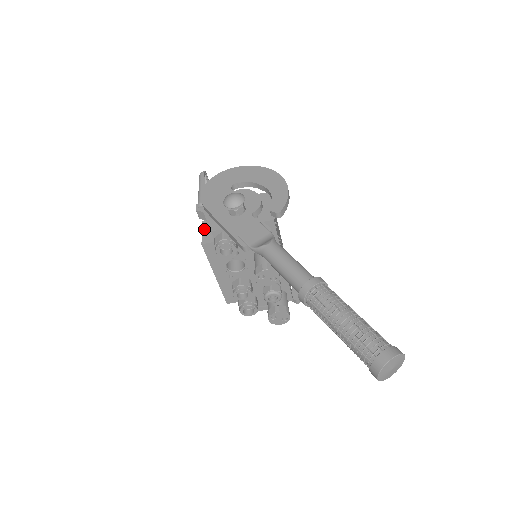
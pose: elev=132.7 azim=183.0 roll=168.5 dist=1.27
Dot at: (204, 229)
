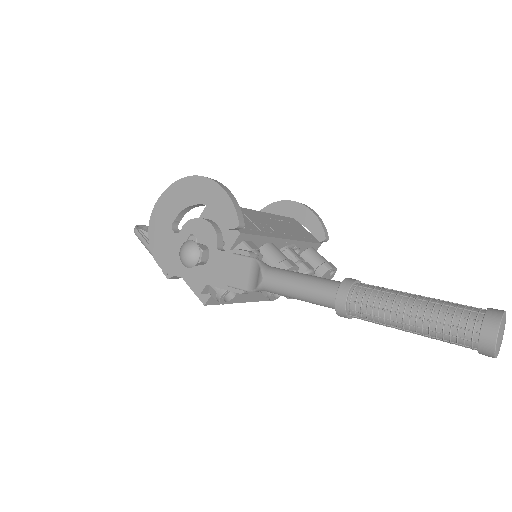
Dot at: (192, 287)
